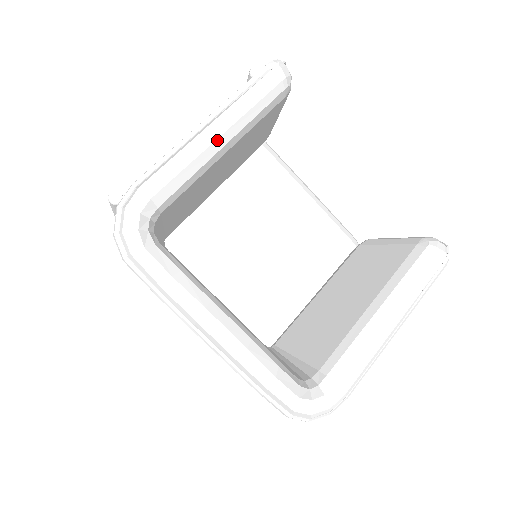
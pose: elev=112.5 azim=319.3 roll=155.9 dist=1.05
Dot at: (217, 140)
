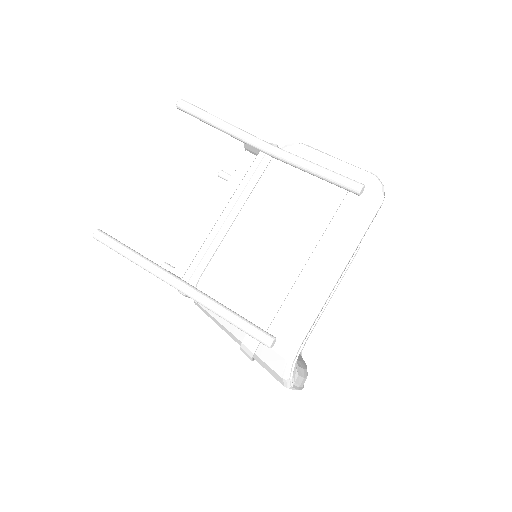
Dot at: occluded
